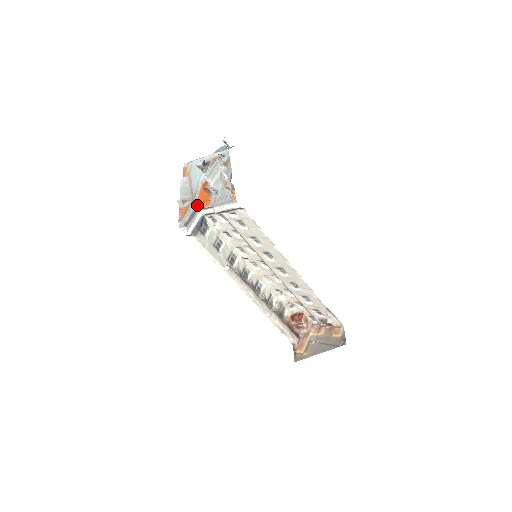
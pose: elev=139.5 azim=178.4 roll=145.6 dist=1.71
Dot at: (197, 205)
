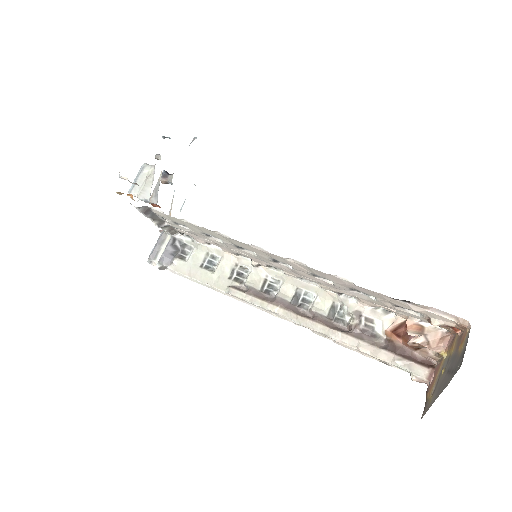
Dot at: occluded
